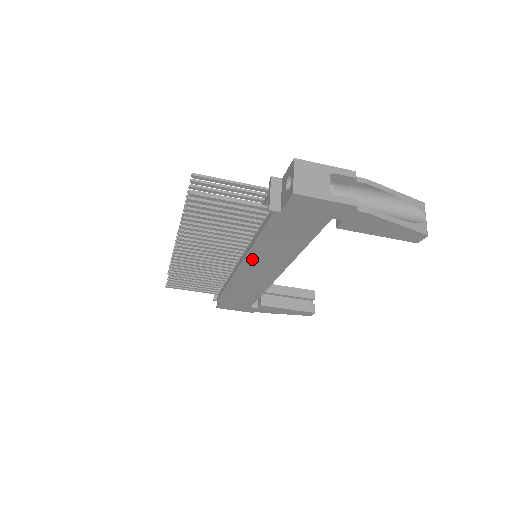
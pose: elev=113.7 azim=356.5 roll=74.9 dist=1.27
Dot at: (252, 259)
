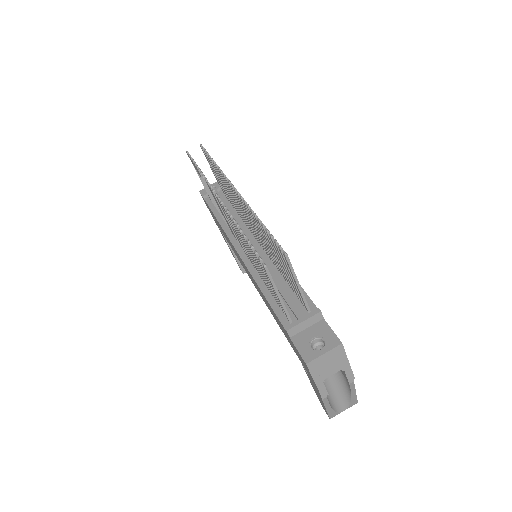
Dot at: occluded
